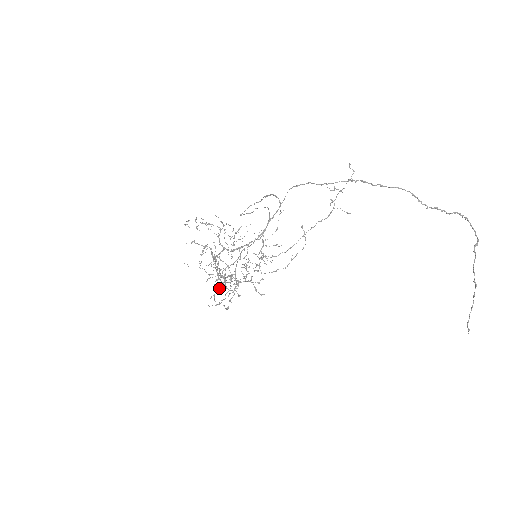
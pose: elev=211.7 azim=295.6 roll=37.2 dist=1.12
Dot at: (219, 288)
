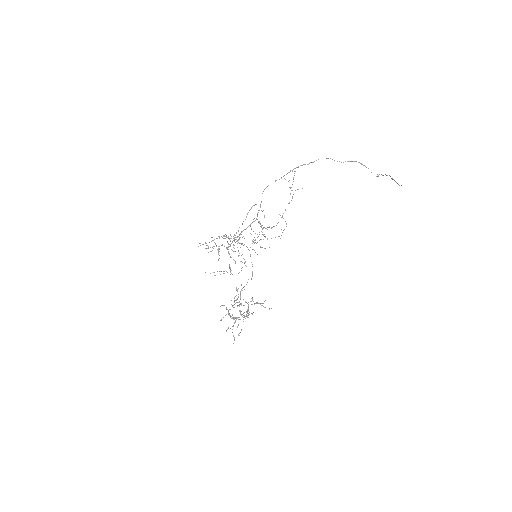
Dot at: (237, 290)
